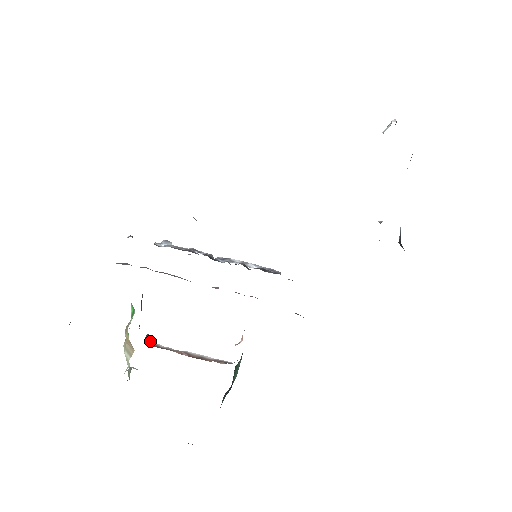
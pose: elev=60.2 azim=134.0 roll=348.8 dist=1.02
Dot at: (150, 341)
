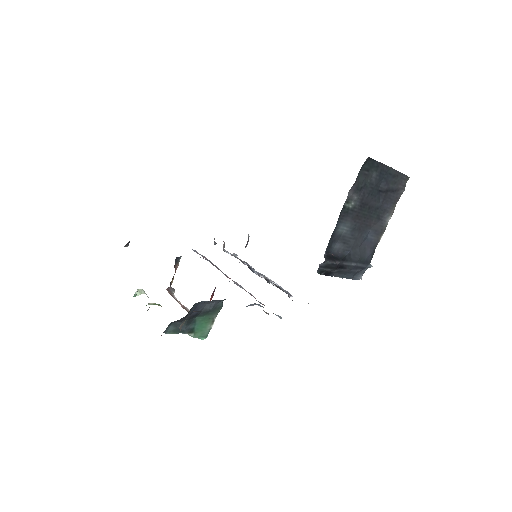
Dot at: (172, 292)
